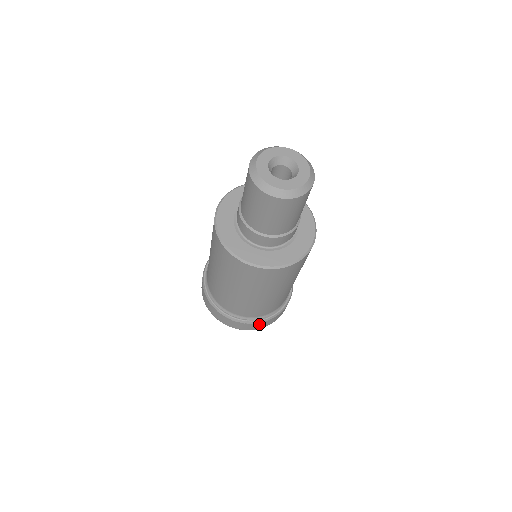
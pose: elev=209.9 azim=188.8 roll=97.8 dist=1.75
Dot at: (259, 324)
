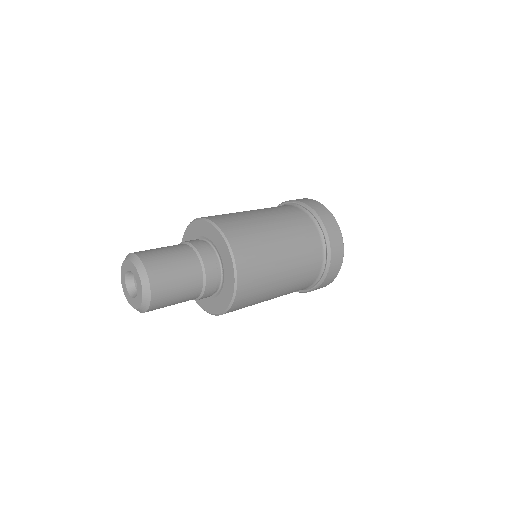
Dot at: occluded
